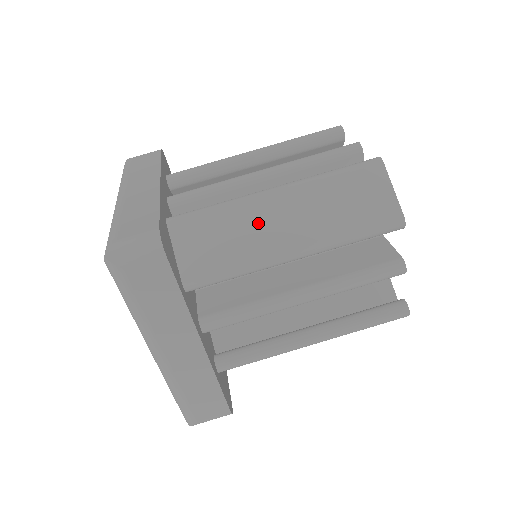
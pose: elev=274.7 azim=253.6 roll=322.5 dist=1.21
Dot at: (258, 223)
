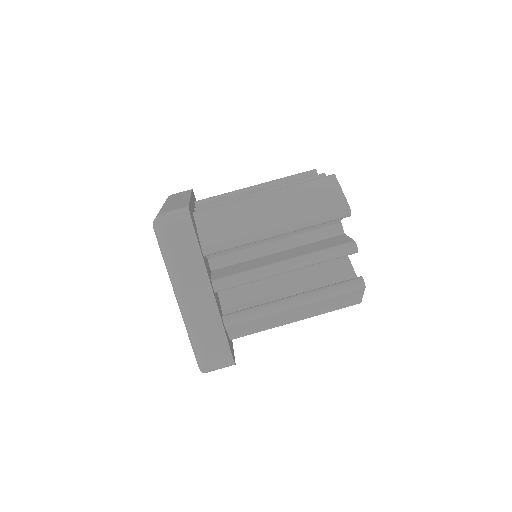
Dot at: (253, 212)
